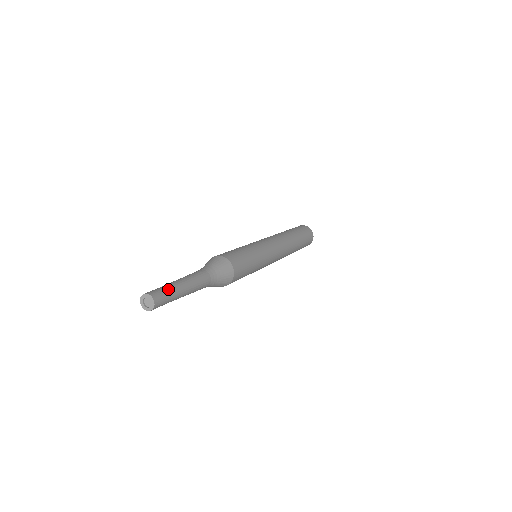
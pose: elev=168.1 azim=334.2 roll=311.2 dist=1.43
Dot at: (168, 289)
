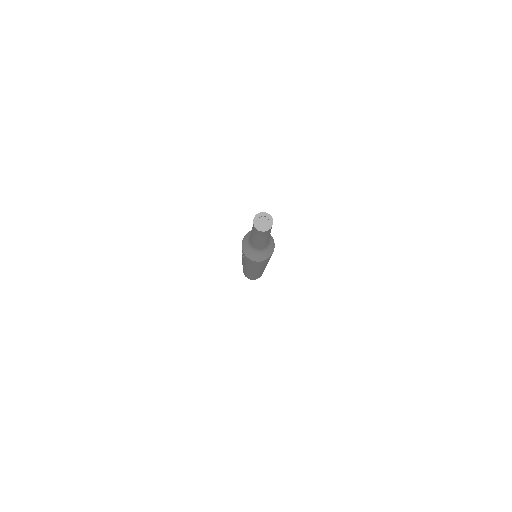
Dot at: occluded
